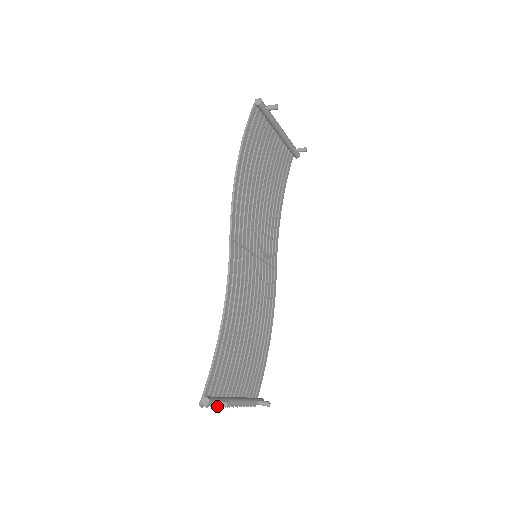
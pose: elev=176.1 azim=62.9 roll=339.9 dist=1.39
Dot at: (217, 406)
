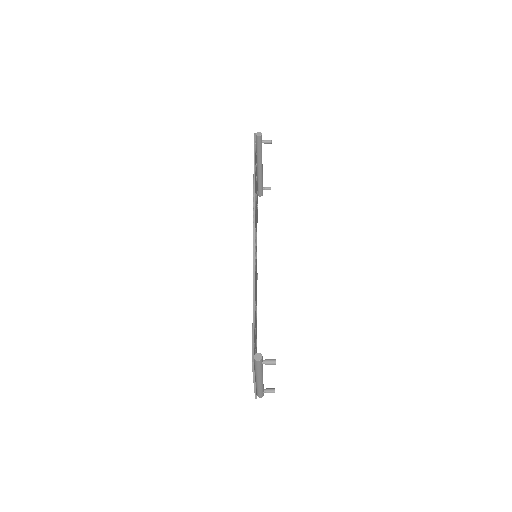
Dot at: (254, 373)
